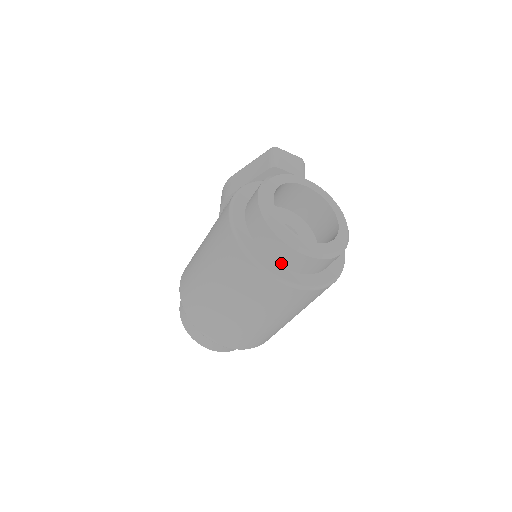
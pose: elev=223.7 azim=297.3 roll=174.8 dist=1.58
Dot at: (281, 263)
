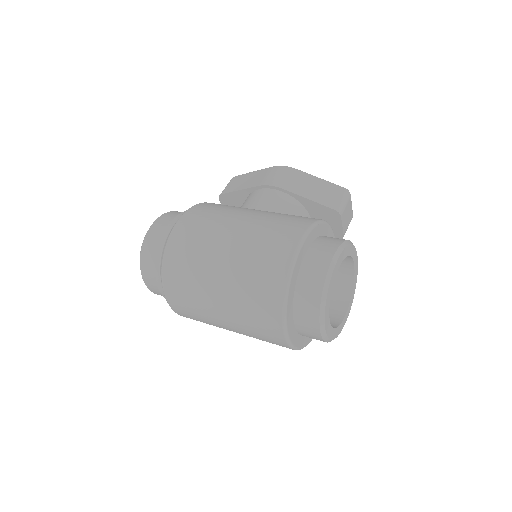
Dot at: (297, 318)
